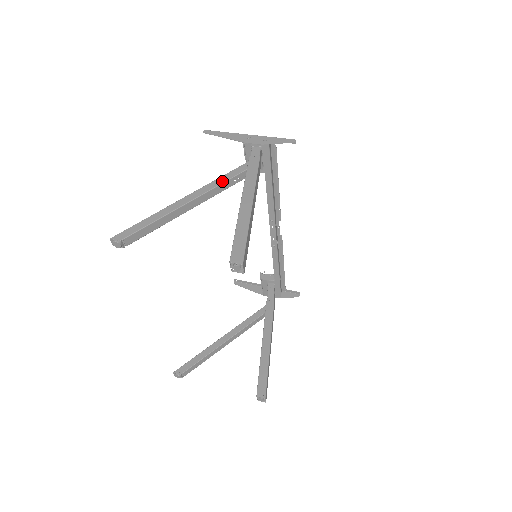
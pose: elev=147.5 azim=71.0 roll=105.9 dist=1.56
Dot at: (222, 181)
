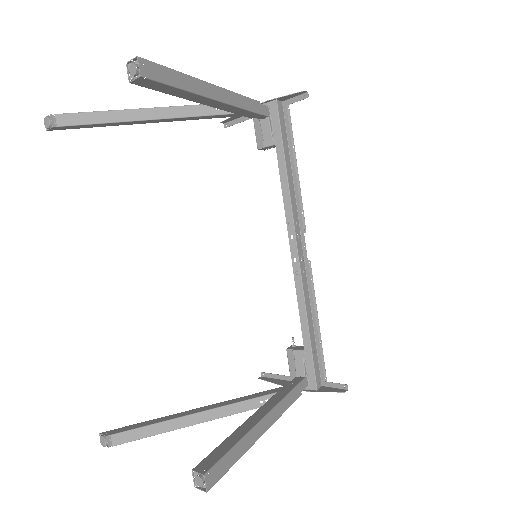
Dot at: (201, 105)
